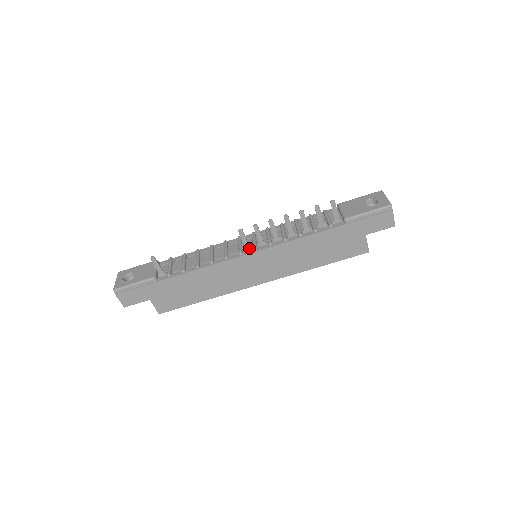
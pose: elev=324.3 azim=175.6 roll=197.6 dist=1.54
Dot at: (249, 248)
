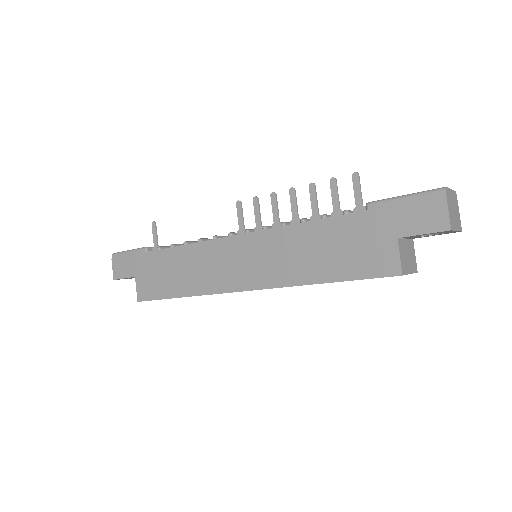
Dot at: (244, 232)
